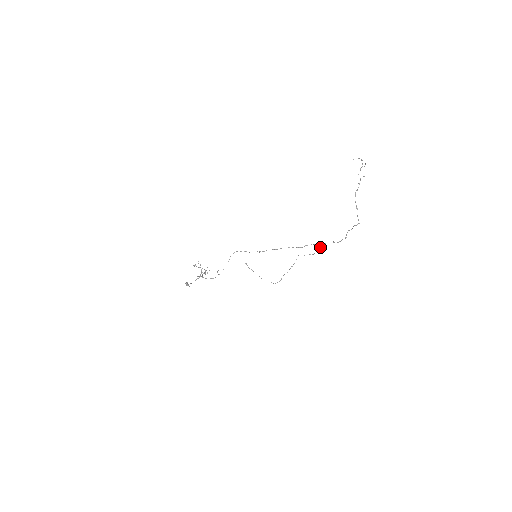
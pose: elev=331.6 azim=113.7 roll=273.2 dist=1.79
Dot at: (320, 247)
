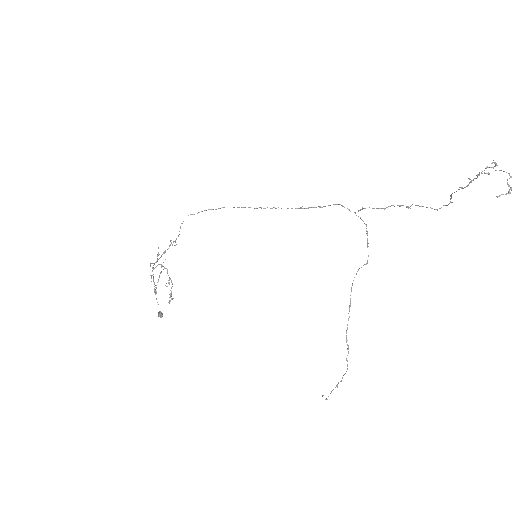
Dot at: occluded
